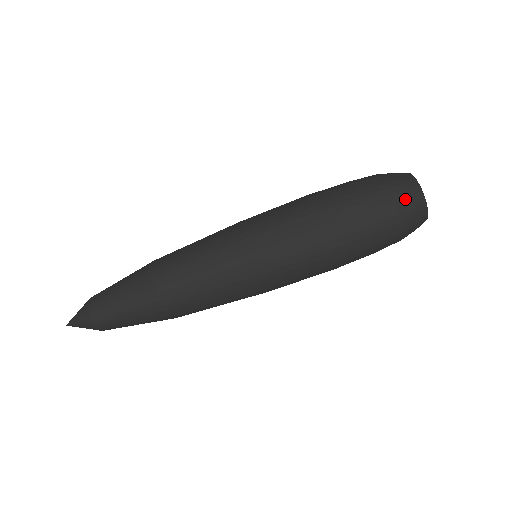
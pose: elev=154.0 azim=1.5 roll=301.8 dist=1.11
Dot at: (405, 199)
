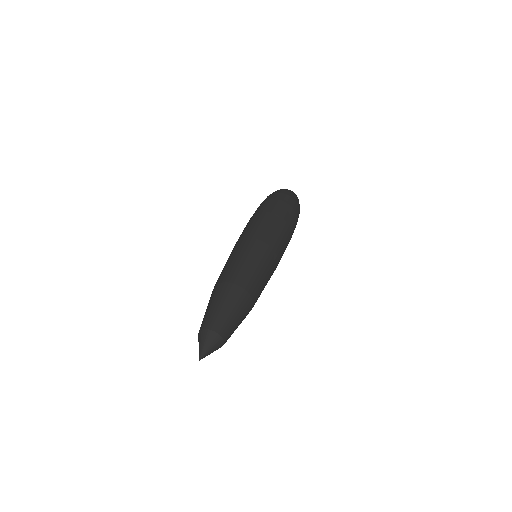
Dot at: (292, 195)
